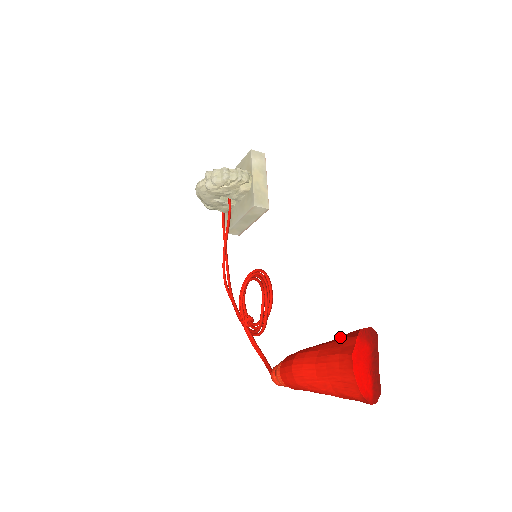
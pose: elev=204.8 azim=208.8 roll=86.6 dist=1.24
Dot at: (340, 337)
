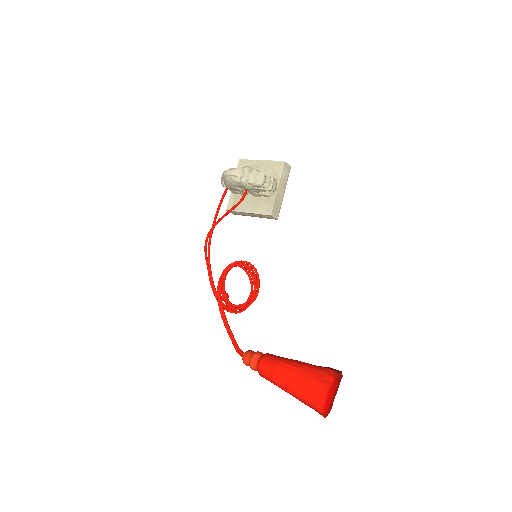
Dot at: (317, 366)
